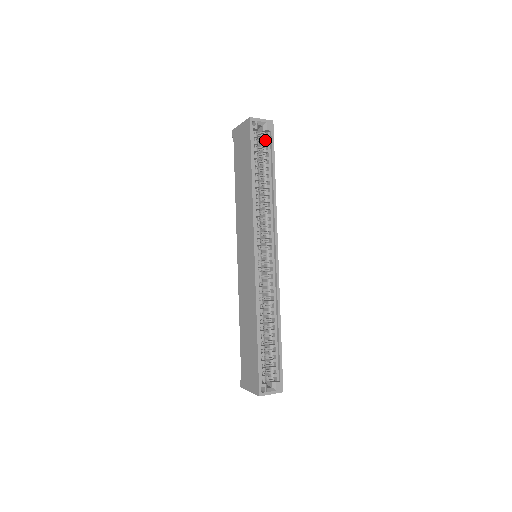
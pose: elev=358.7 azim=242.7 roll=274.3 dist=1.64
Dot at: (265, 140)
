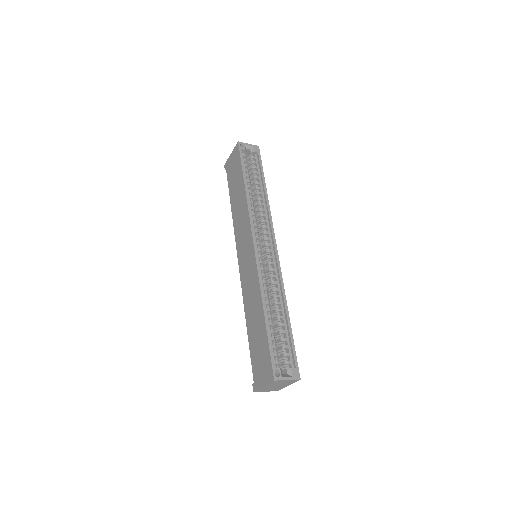
Dot at: (253, 160)
